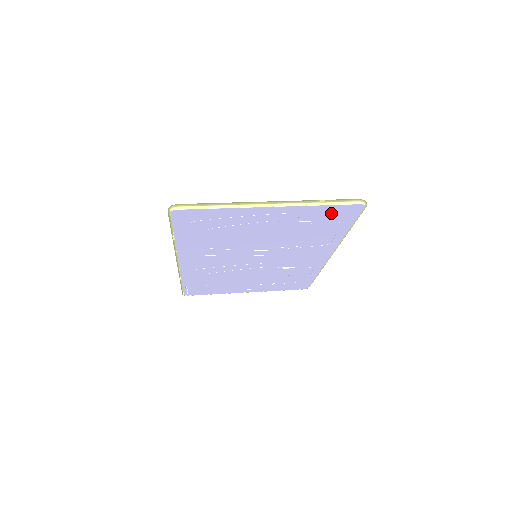
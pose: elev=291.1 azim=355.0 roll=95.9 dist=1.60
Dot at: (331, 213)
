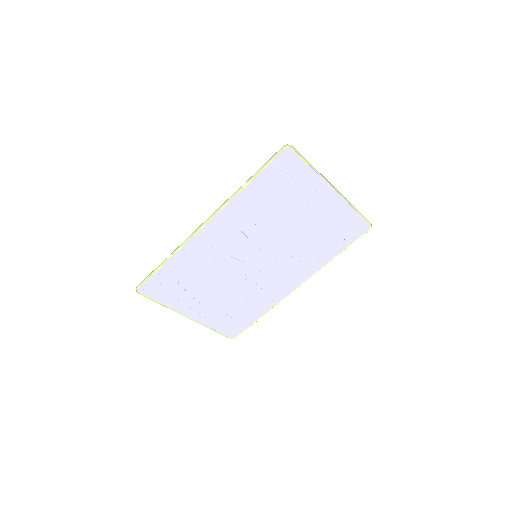
Dot at: (350, 224)
